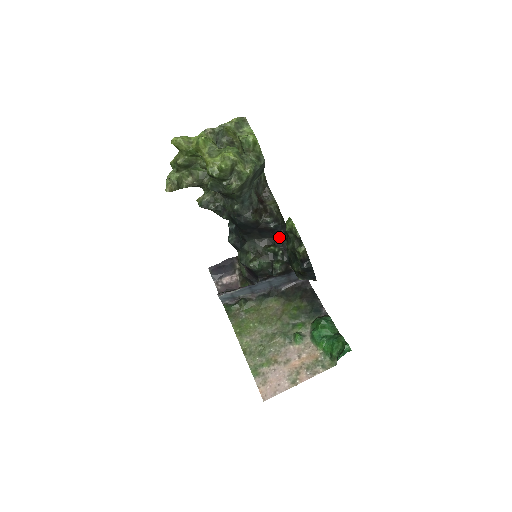
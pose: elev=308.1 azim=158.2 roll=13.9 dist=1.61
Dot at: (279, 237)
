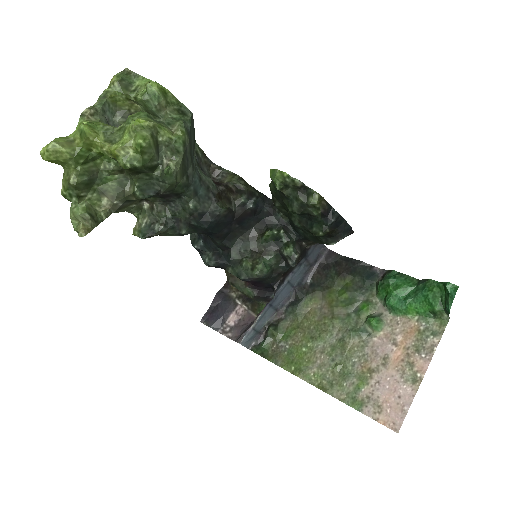
Dot at: (267, 215)
